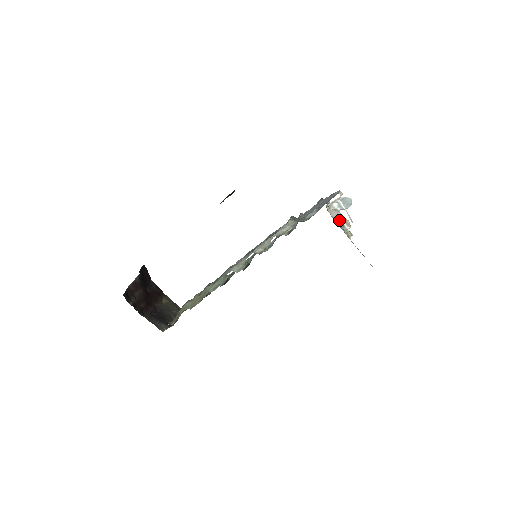
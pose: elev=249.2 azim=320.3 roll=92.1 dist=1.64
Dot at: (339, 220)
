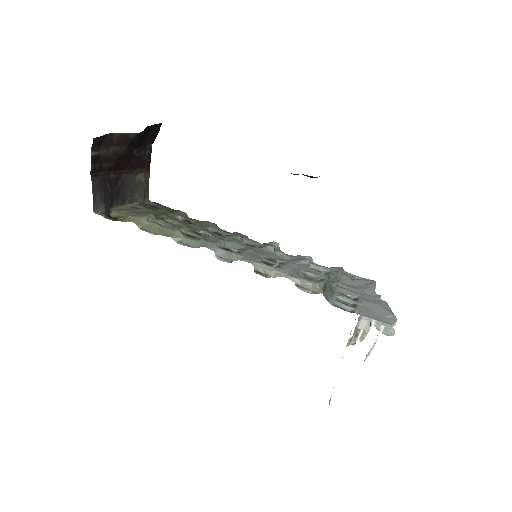
Dot at: occluded
